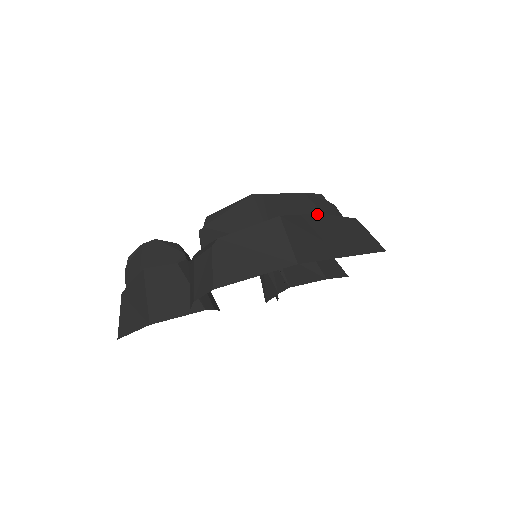
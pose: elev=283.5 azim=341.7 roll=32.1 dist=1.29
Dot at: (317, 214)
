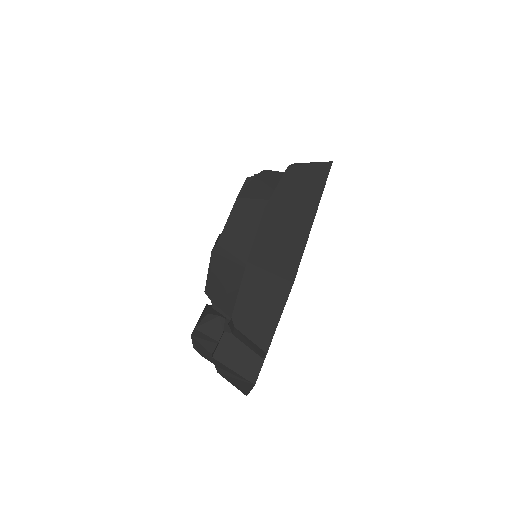
Dot at: (263, 213)
